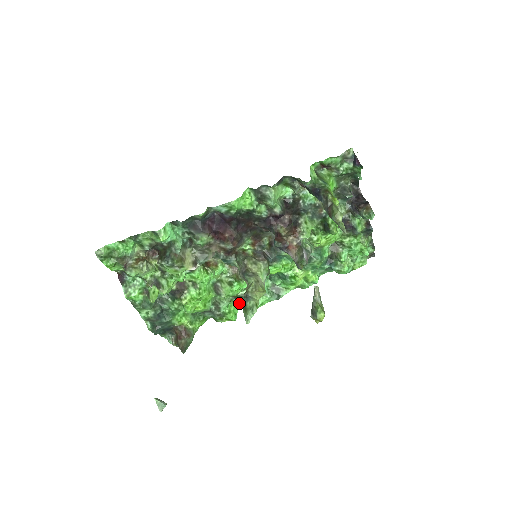
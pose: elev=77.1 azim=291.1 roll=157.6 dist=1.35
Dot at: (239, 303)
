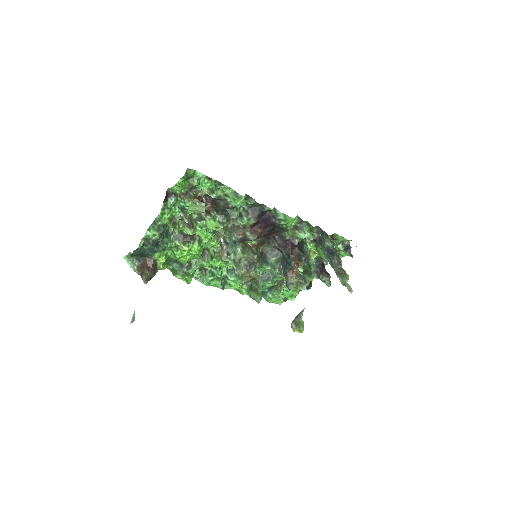
Dot at: (198, 273)
